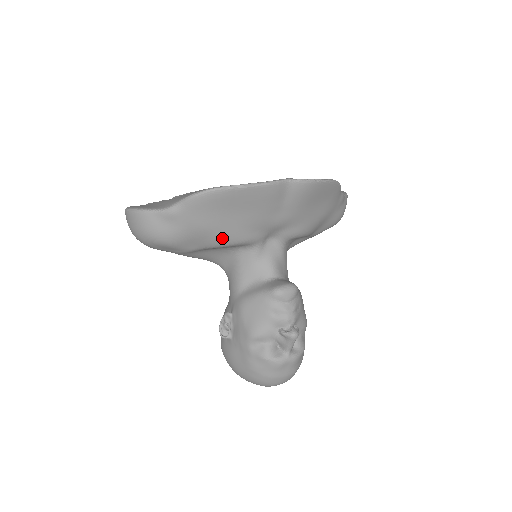
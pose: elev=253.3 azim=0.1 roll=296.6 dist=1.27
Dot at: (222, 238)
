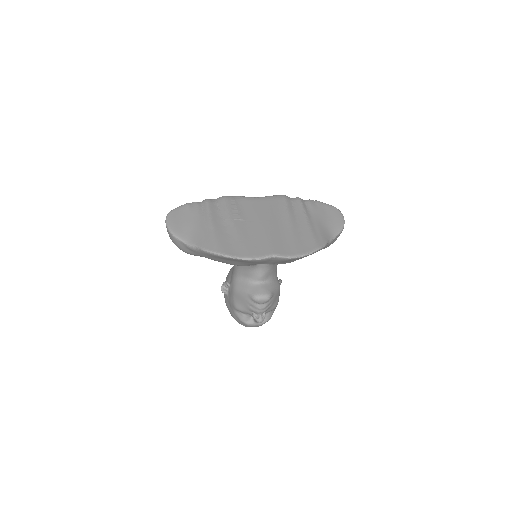
Dot at: occluded
